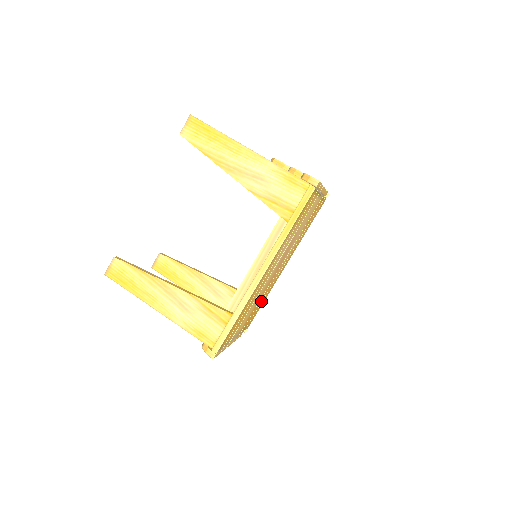
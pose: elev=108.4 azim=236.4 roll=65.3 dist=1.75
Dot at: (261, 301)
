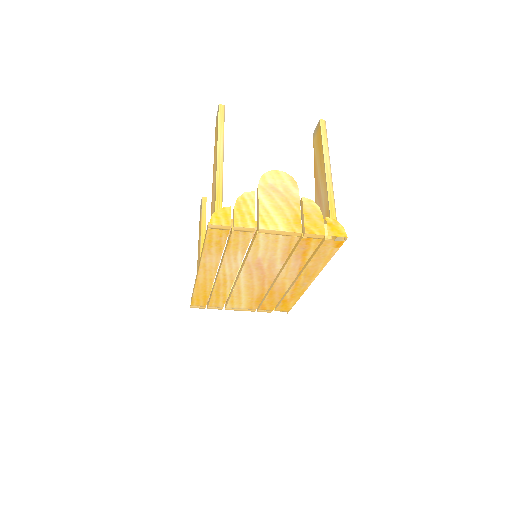
Dot at: (279, 297)
